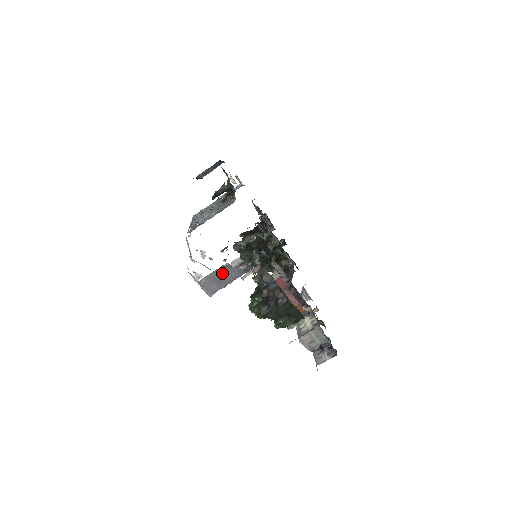
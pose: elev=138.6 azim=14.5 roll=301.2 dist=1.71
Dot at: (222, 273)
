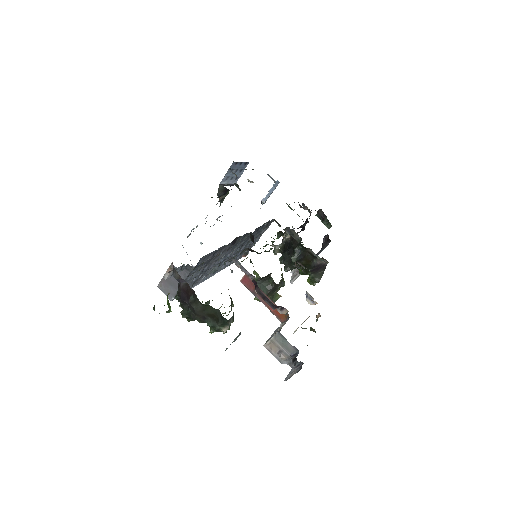
Dot at: occluded
